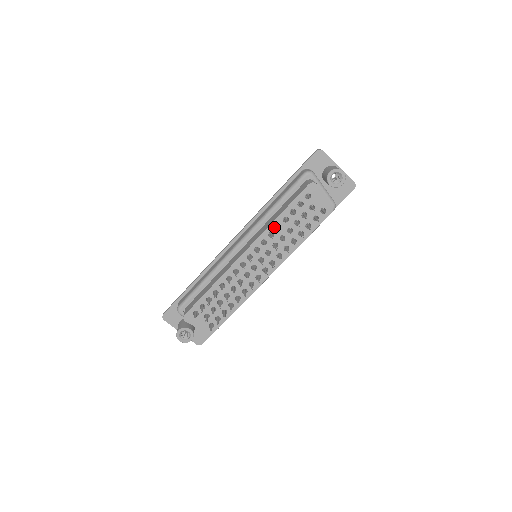
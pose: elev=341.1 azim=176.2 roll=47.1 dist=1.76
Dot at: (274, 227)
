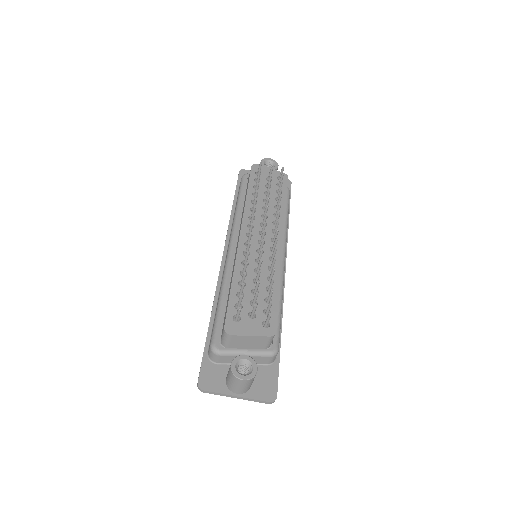
Dot at: (250, 204)
